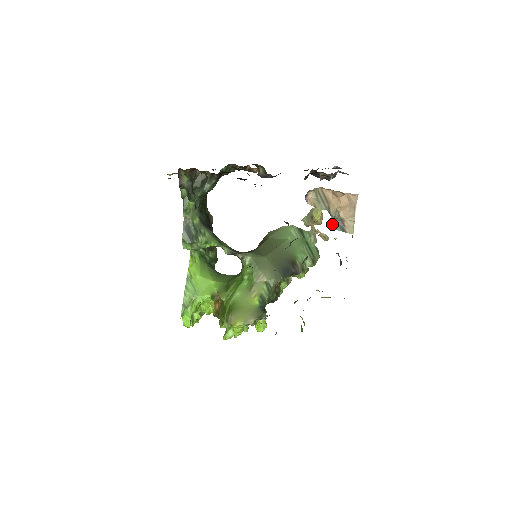
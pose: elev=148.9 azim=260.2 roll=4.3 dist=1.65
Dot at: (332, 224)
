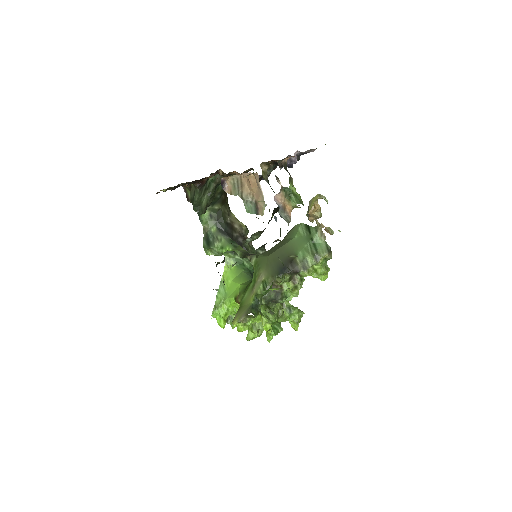
Dot at: (249, 208)
